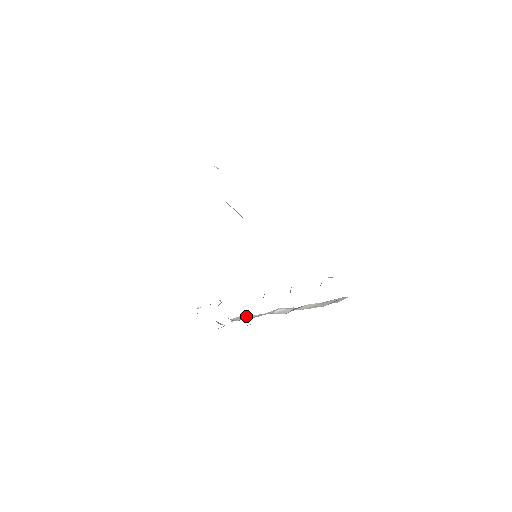
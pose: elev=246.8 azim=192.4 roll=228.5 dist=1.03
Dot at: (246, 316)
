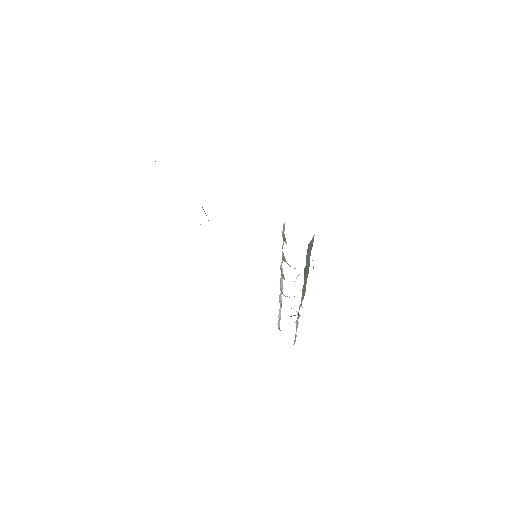
Dot at: occluded
